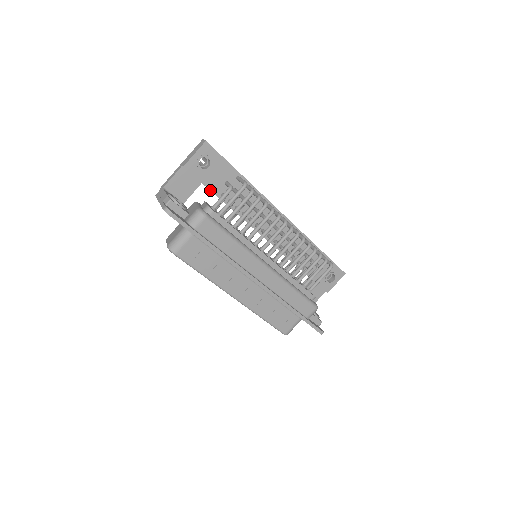
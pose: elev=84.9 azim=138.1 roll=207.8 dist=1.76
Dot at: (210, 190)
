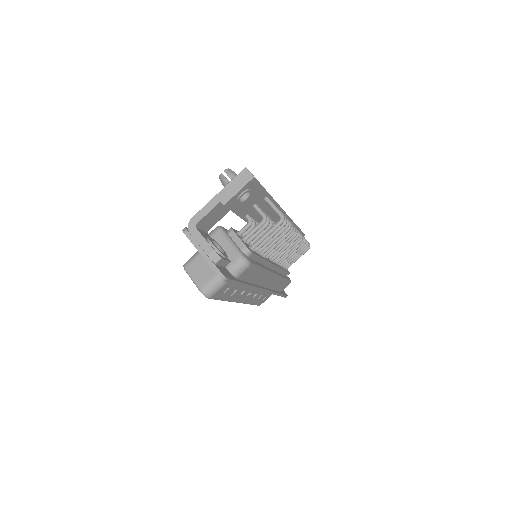
Dot at: (238, 215)
